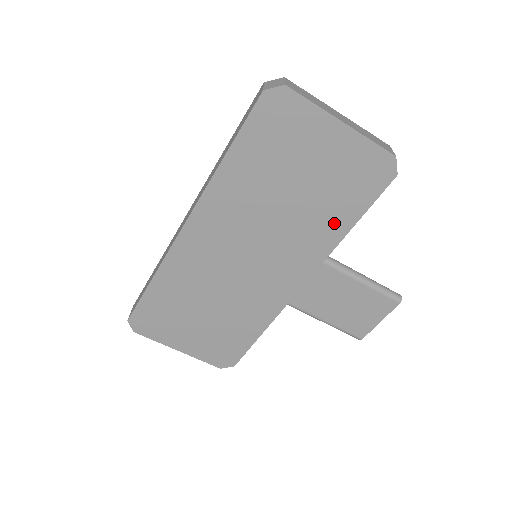
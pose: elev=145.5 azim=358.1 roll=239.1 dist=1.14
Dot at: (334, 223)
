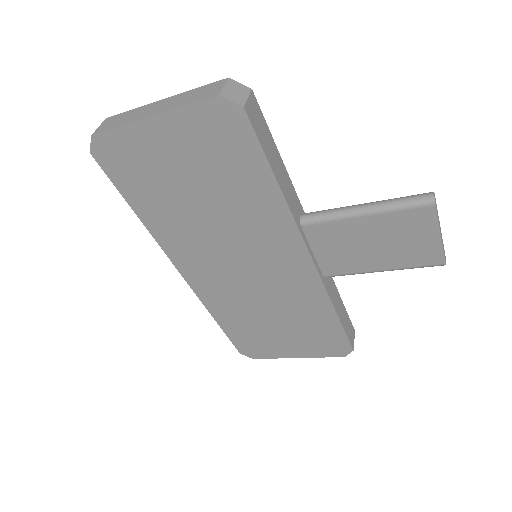
Dot at: (259, 192)
